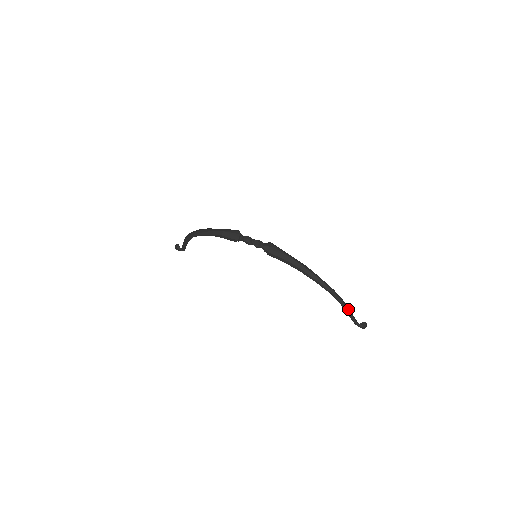
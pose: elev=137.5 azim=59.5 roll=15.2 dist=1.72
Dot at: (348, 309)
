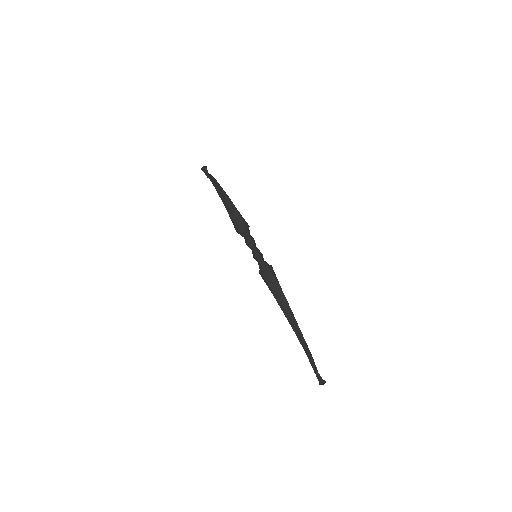
Dot at: occluded
